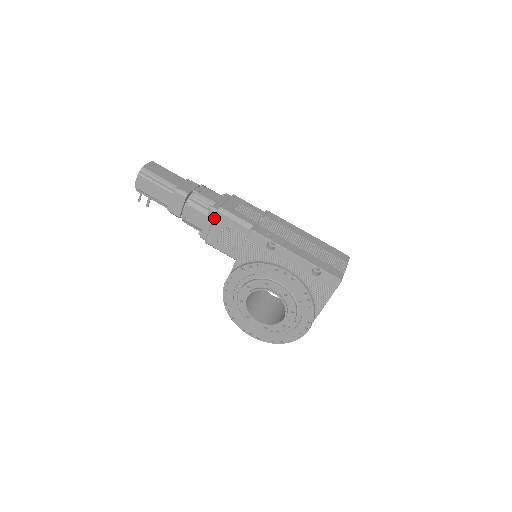
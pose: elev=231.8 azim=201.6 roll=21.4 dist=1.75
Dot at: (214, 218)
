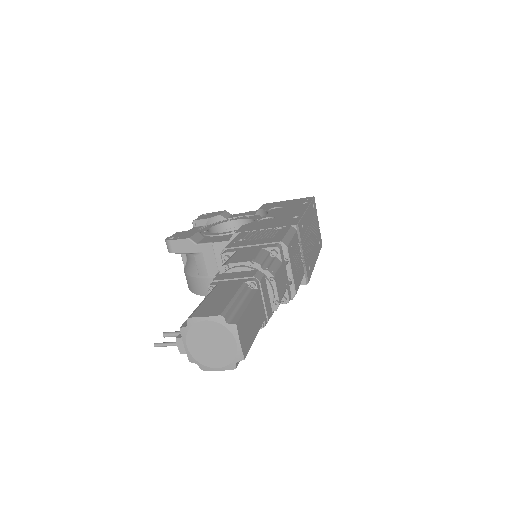
Dot at: occluded
